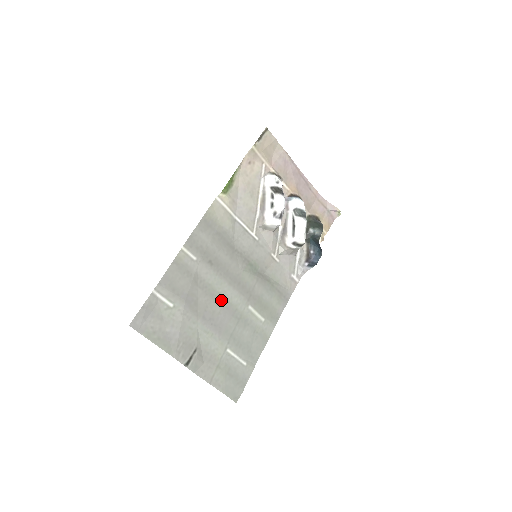
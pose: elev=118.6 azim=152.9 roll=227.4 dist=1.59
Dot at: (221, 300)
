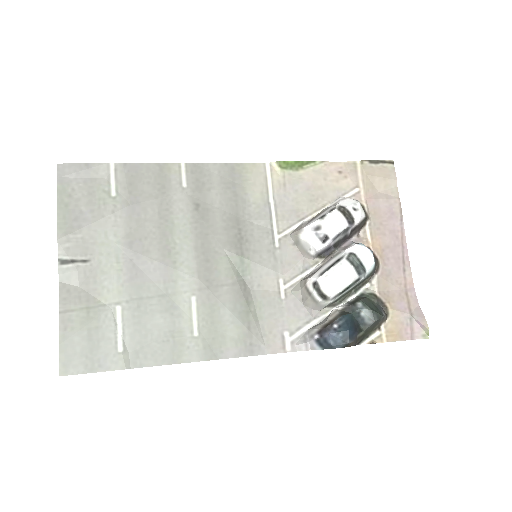
Dot at: (168, 251)
